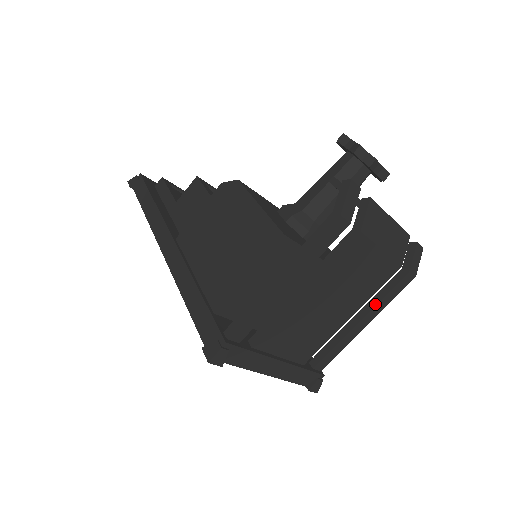
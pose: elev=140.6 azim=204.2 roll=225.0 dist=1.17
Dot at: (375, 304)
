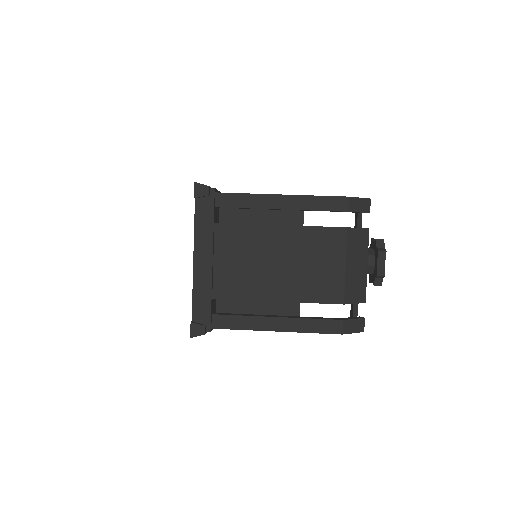
Dot at: (300, 317)
